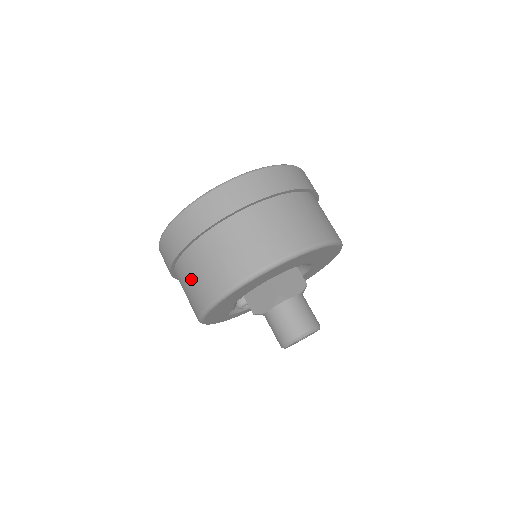
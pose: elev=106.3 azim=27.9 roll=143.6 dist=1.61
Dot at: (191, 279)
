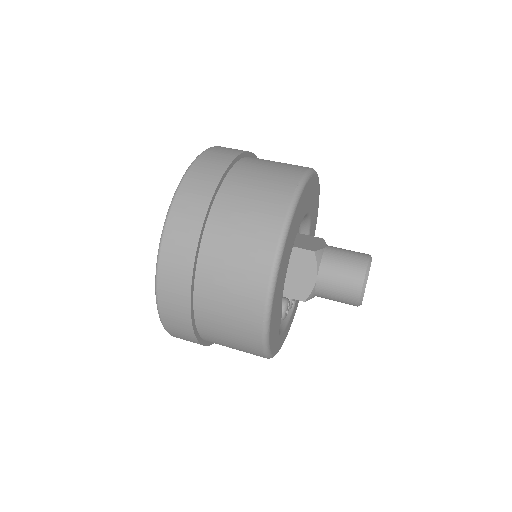
Dot at: (225, 295)
